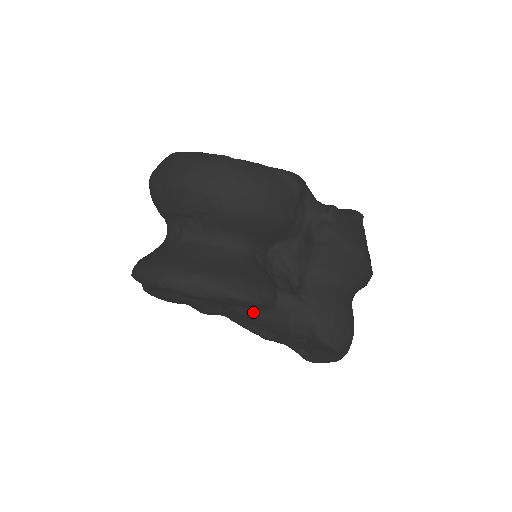
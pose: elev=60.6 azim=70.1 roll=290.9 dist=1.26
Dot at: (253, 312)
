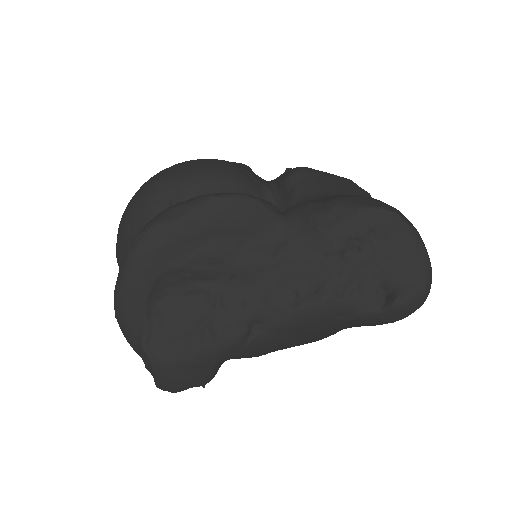
Dot at: (271, 249)
